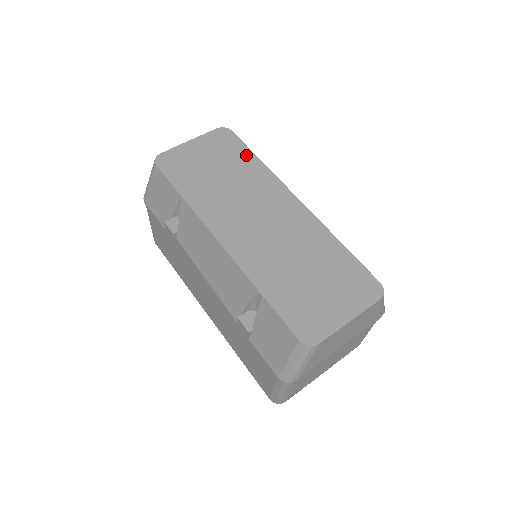
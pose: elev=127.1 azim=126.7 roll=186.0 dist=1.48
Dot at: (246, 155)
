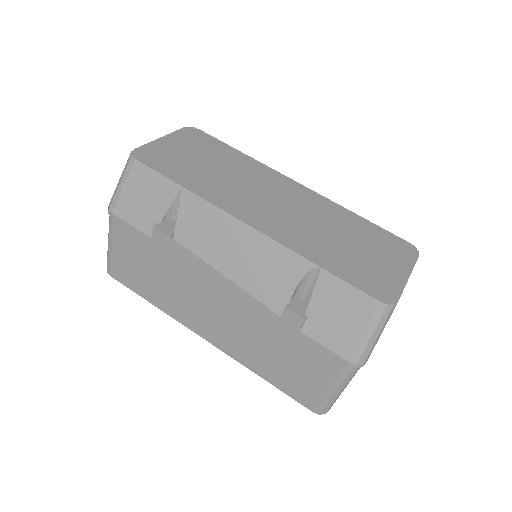
Dot at: (227, 149)
